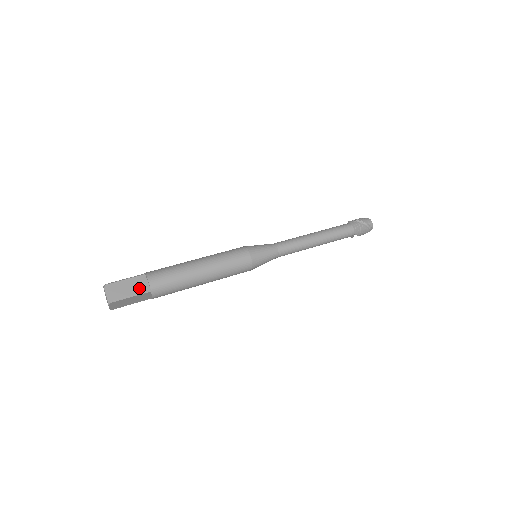
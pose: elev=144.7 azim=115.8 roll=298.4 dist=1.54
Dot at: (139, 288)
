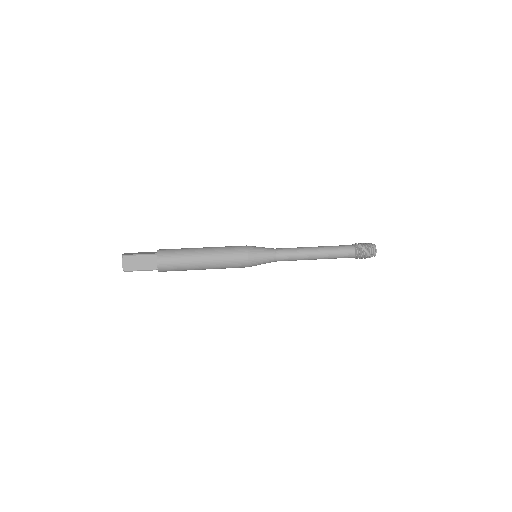
Dot at: (149, 266)
